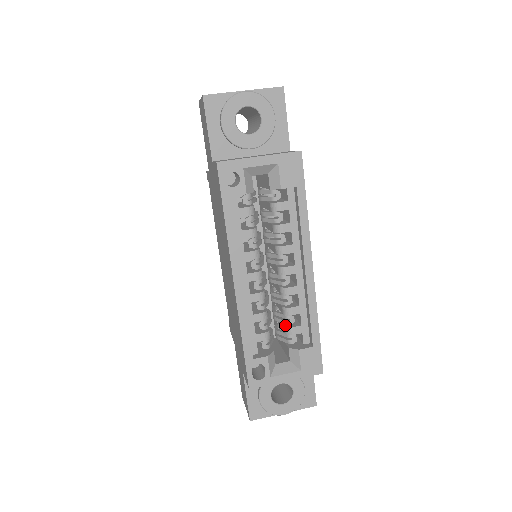
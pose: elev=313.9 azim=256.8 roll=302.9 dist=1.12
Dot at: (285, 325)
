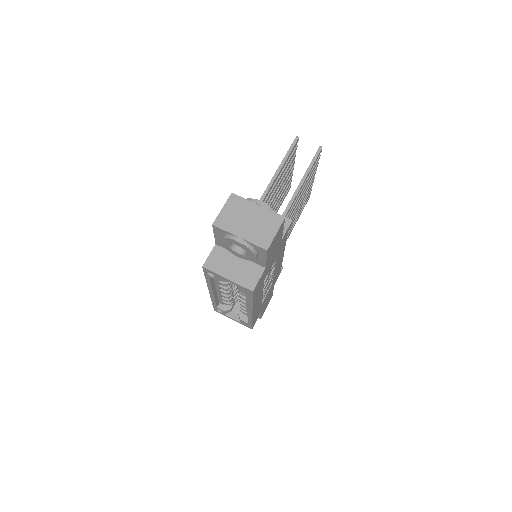
Dot at: occluded
